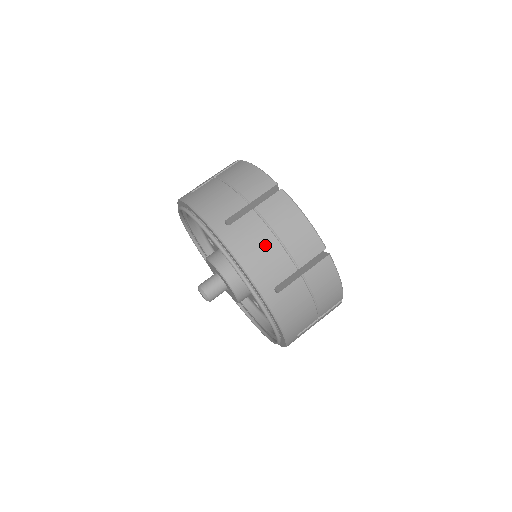
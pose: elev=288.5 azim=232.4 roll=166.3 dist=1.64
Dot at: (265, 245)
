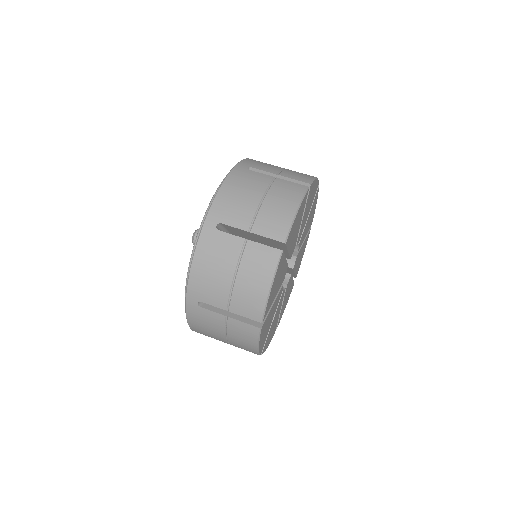
Dot at: (221, 271)
